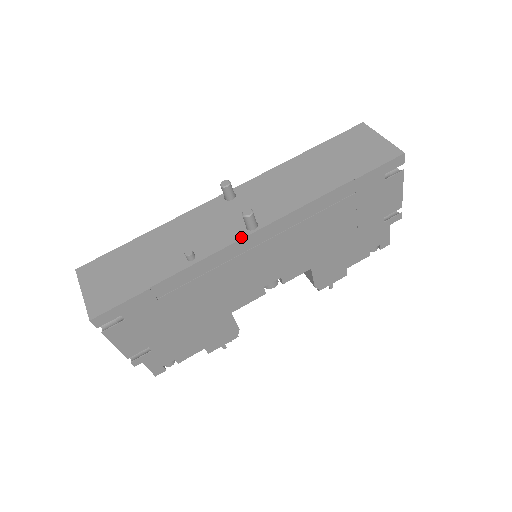
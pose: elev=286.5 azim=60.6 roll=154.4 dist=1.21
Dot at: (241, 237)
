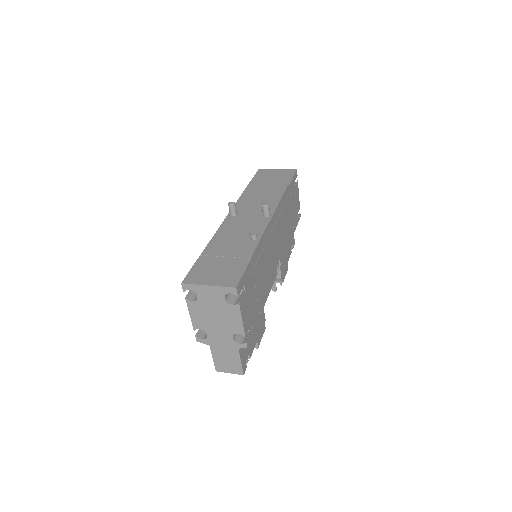
Dot at: (269, 220)
